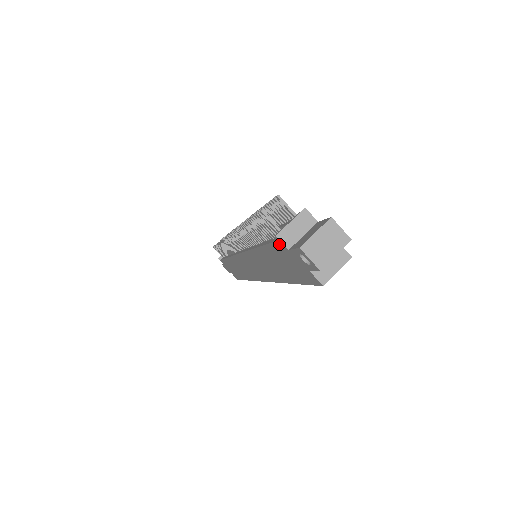
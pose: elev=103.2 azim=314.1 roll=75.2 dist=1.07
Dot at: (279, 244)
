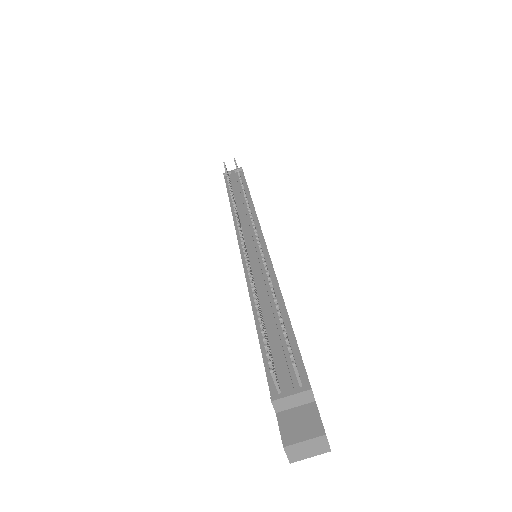
Dot at: (271, 396)
